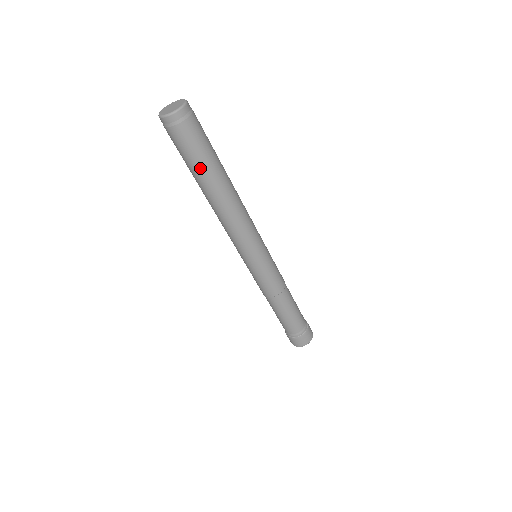
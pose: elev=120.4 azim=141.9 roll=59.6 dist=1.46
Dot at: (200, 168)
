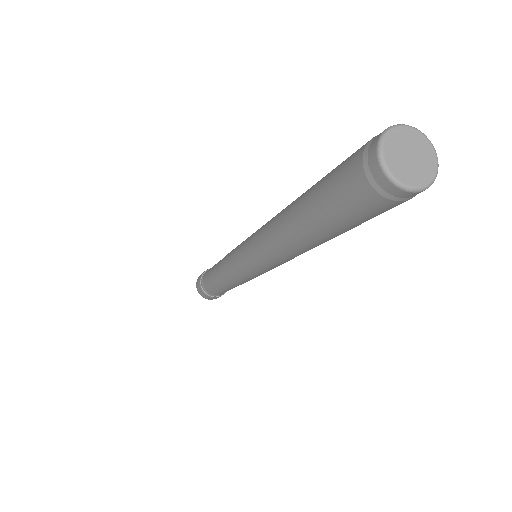
Dot at: (339, 230)
